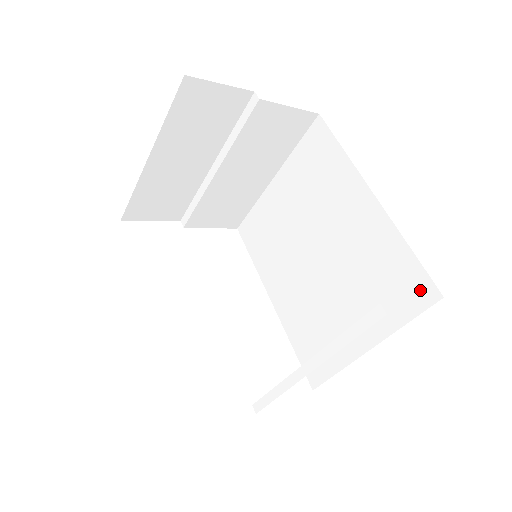
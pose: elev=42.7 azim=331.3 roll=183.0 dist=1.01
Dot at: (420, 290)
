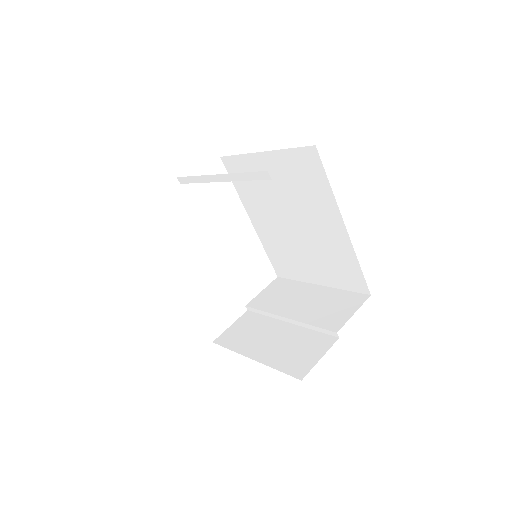
Dot at: (359, 285)
